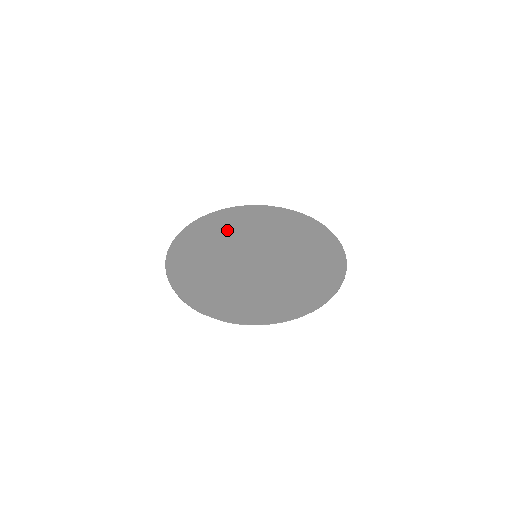
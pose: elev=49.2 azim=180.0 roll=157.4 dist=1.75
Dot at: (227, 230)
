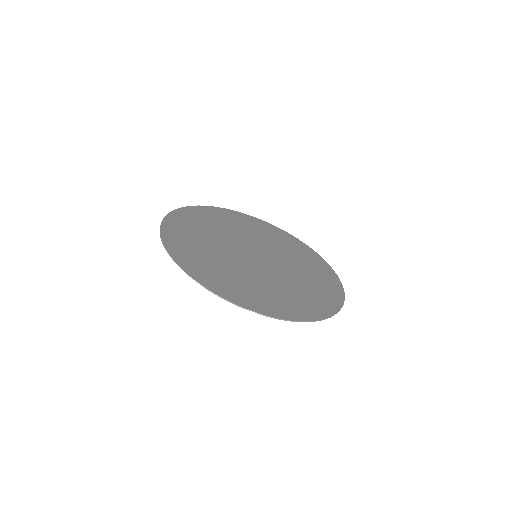
Dot at: (212, 227)
